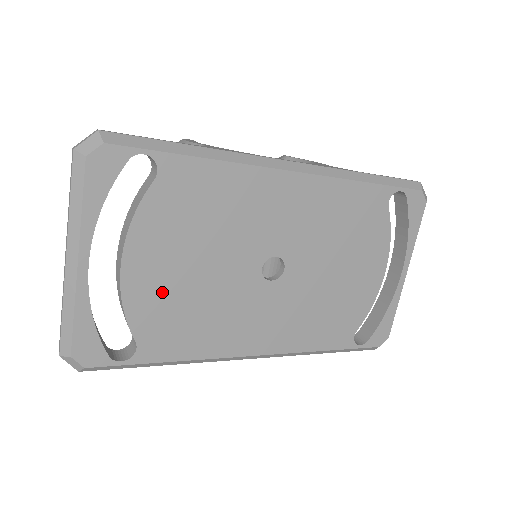
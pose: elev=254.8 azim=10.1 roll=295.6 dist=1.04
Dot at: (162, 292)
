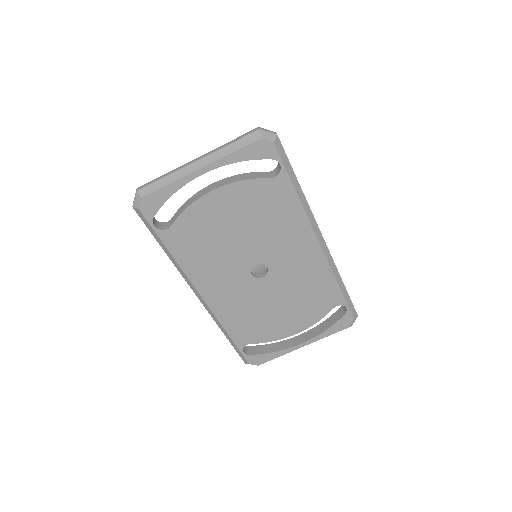
Dot at: (209, 221)
